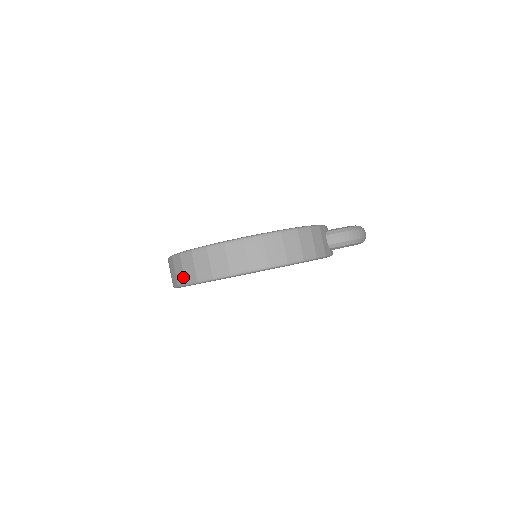
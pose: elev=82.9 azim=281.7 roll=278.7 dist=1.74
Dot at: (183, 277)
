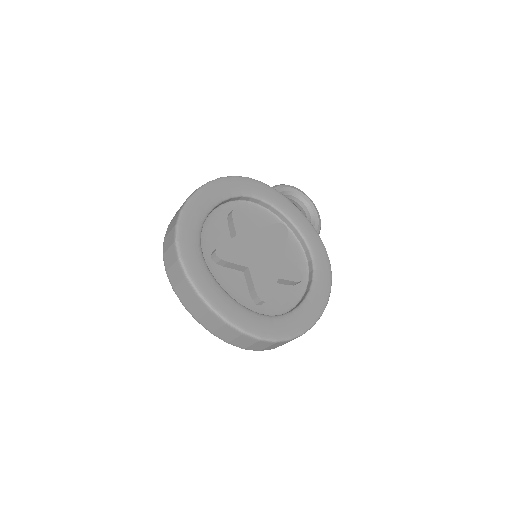
Dot at: (171, 247)
